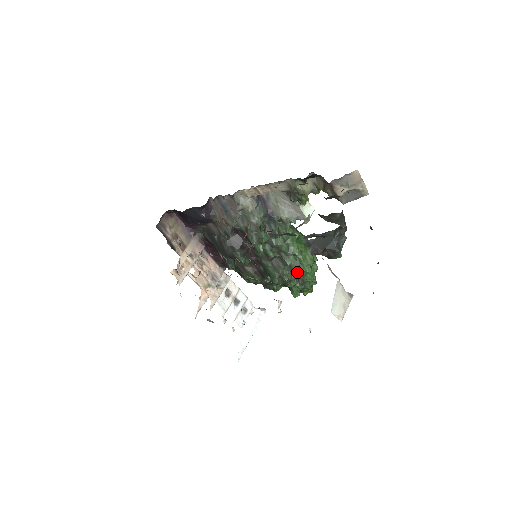
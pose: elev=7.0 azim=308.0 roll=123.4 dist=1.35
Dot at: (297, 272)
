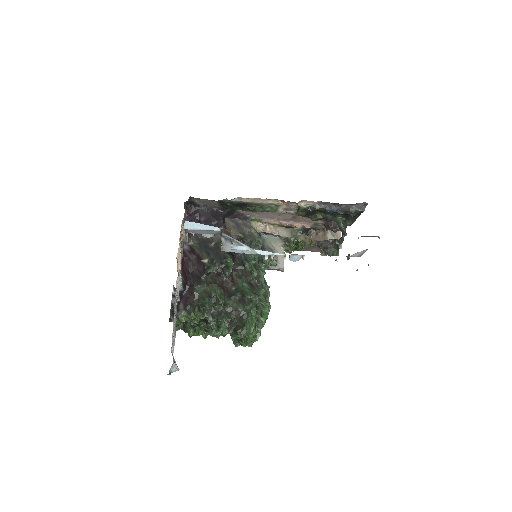
Dot at: (261, 305)
